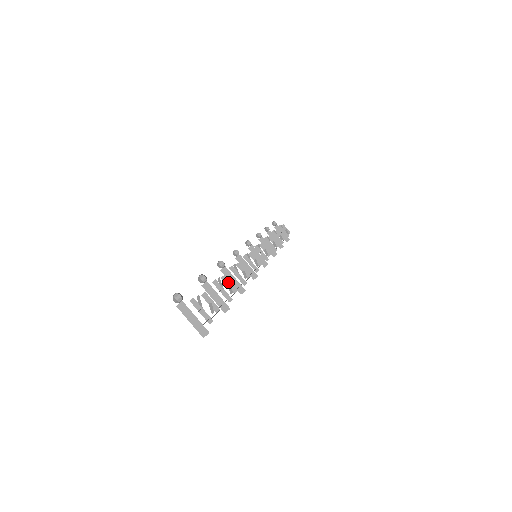
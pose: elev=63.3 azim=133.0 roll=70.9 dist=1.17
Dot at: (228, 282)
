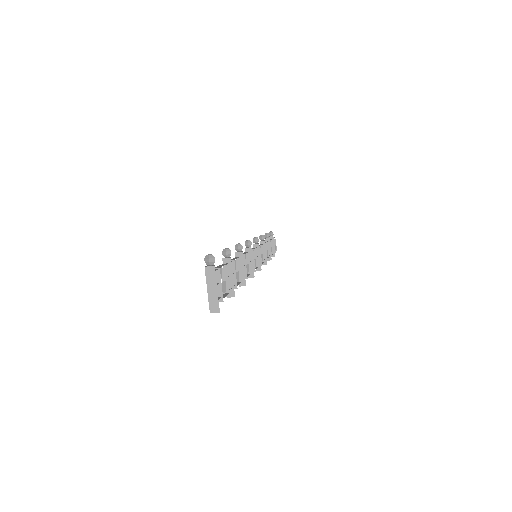
Dot at: (238, 268)
